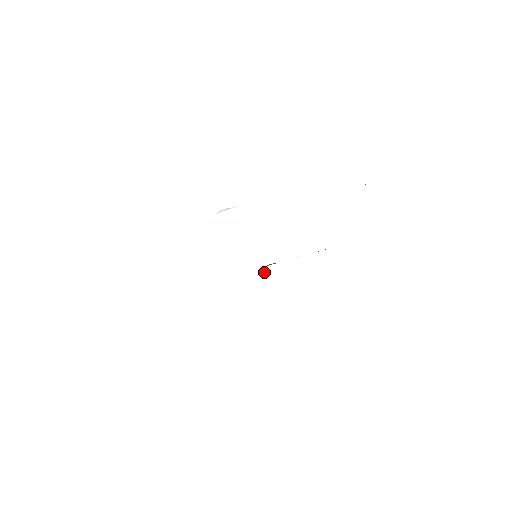
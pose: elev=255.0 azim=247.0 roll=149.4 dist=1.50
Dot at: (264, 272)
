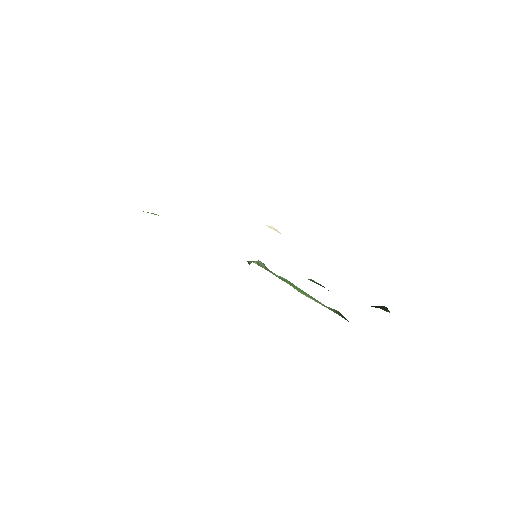
Dot at: (248, 262)
